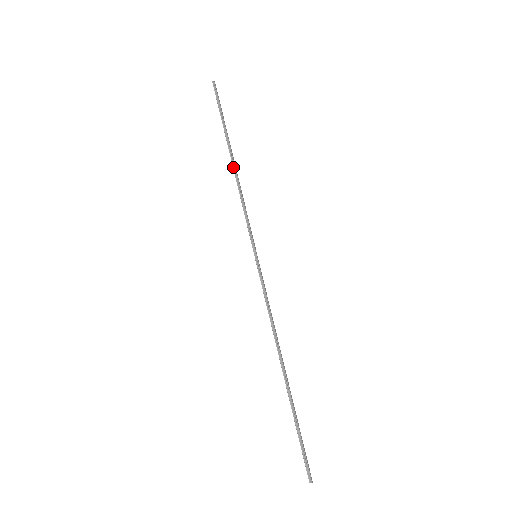
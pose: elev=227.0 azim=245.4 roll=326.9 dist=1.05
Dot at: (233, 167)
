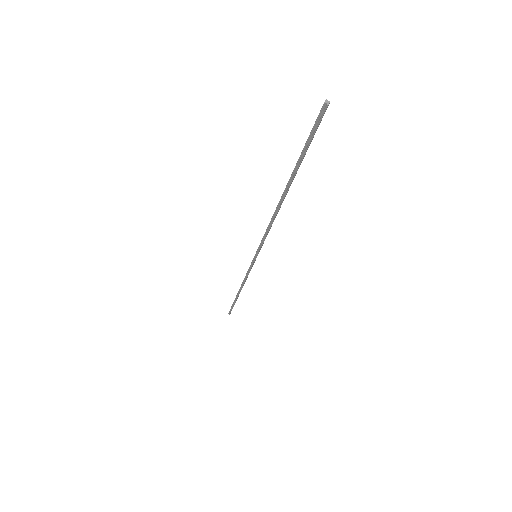
Dot at: occluded
